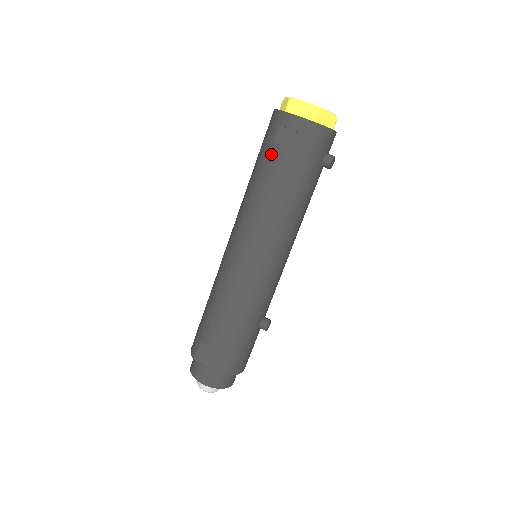
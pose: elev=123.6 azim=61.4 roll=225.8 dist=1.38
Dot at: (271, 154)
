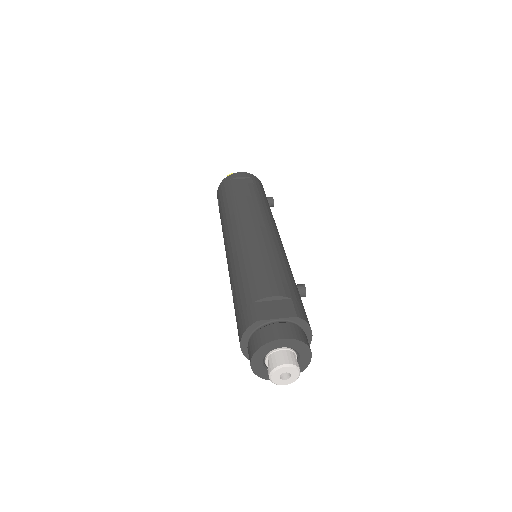
Dot at: (234, 188)
